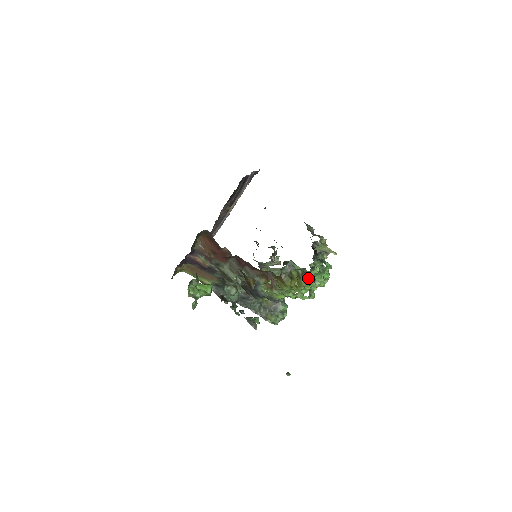
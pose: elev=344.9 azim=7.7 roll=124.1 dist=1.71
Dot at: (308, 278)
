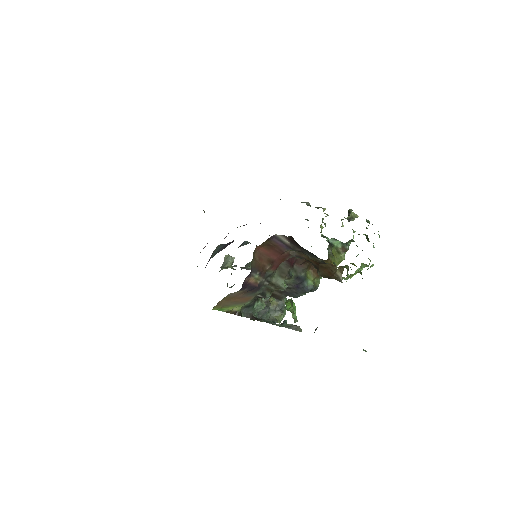
Dot at: (348, 249)
